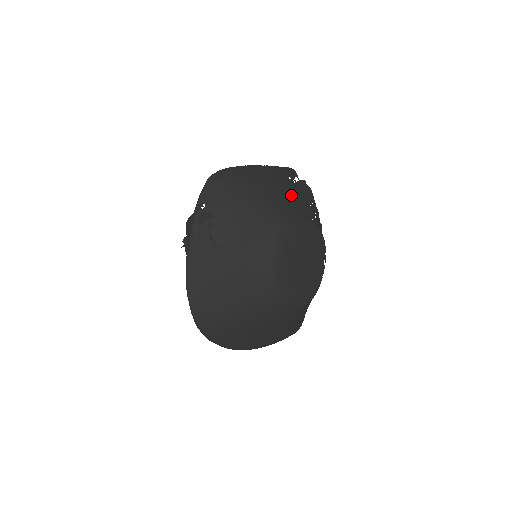
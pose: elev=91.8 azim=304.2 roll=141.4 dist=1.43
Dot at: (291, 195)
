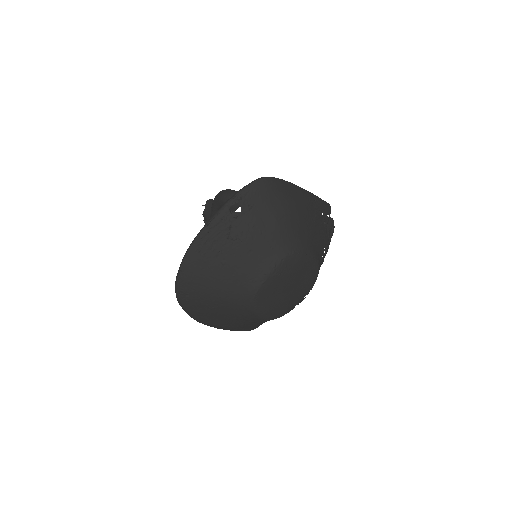
Dot at: (314, 230)
